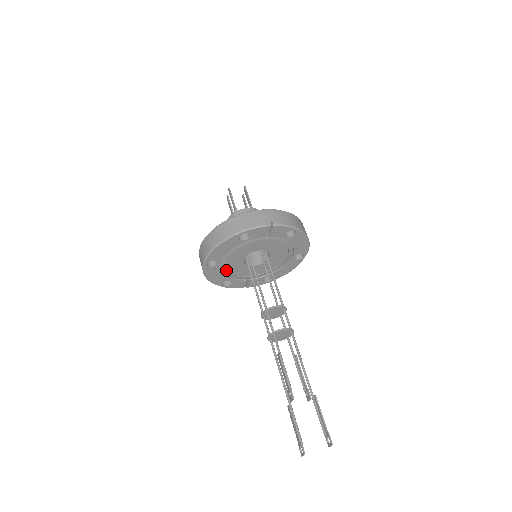
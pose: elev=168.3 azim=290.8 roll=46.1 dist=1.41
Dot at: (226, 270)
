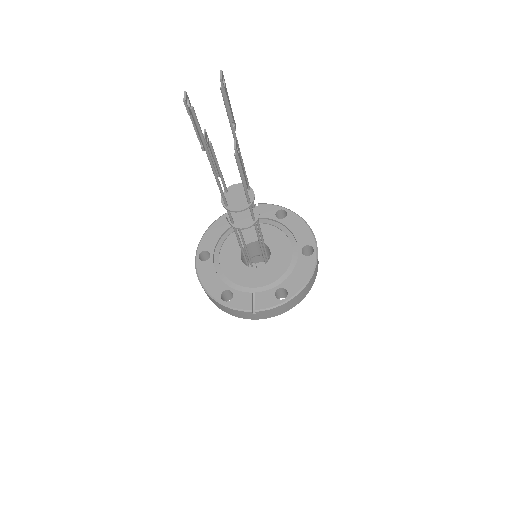
Dot at: (223, 273)
